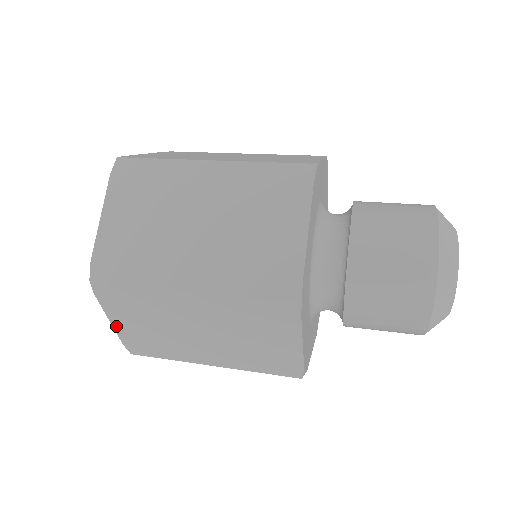
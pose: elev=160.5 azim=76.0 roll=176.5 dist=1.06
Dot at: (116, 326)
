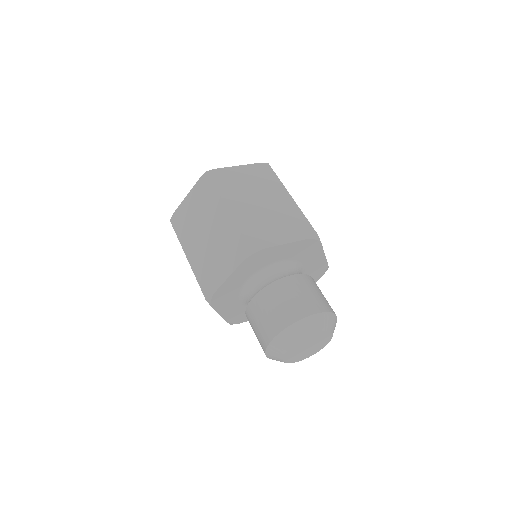
Dot at: occluded
